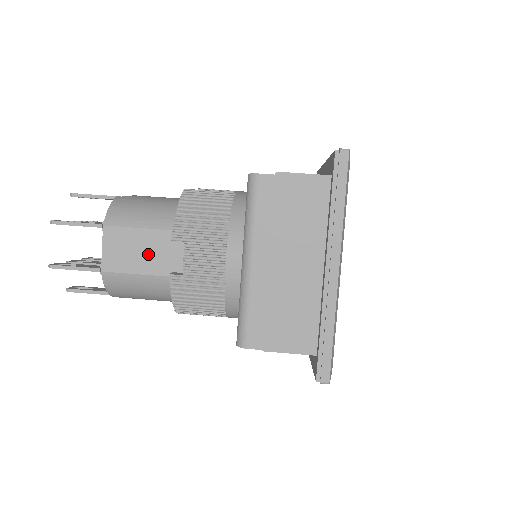
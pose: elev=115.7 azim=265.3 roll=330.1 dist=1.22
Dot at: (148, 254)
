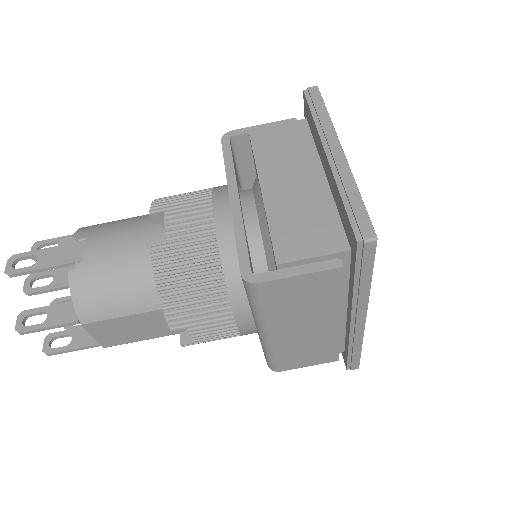
Dot at: (146, 328)
